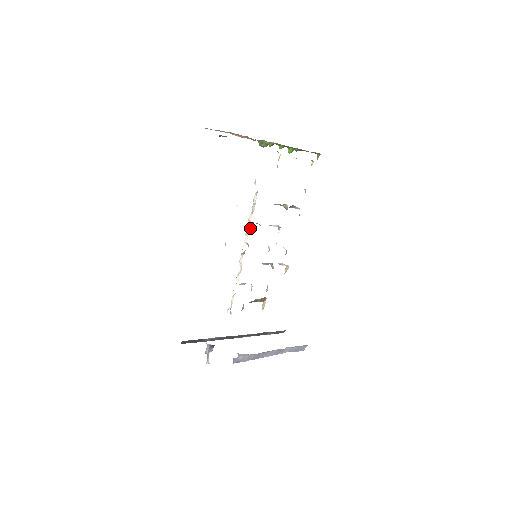
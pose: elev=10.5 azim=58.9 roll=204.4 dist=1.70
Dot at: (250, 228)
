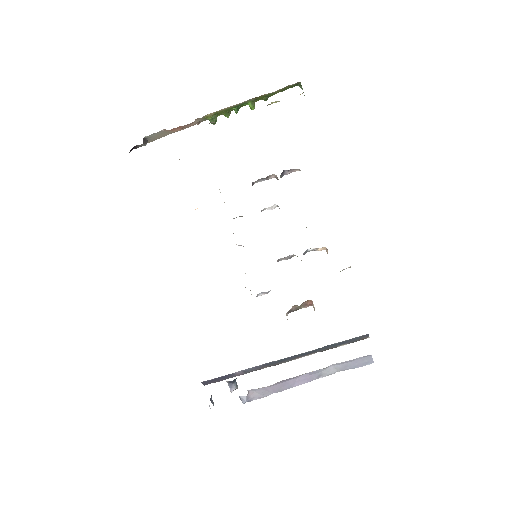
Dot at: occluded
